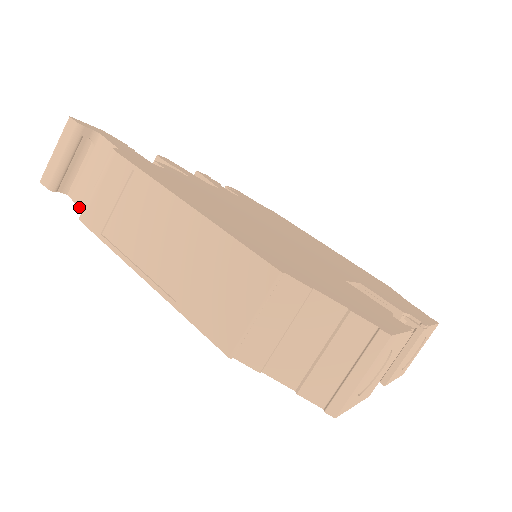
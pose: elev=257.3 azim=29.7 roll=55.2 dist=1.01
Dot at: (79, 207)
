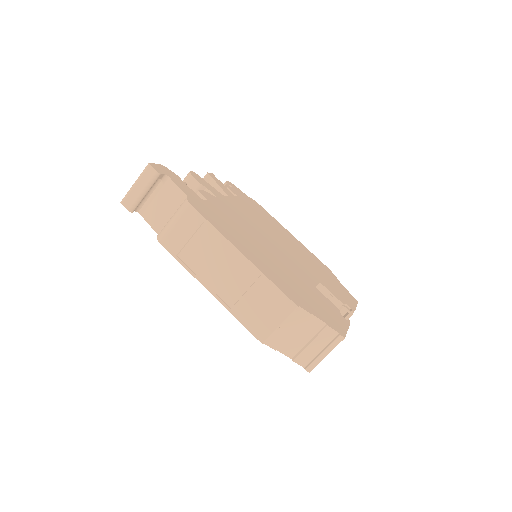
Dot at: (151, 226)
